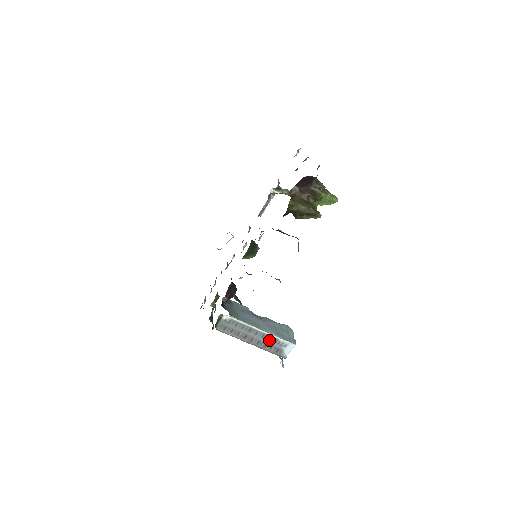
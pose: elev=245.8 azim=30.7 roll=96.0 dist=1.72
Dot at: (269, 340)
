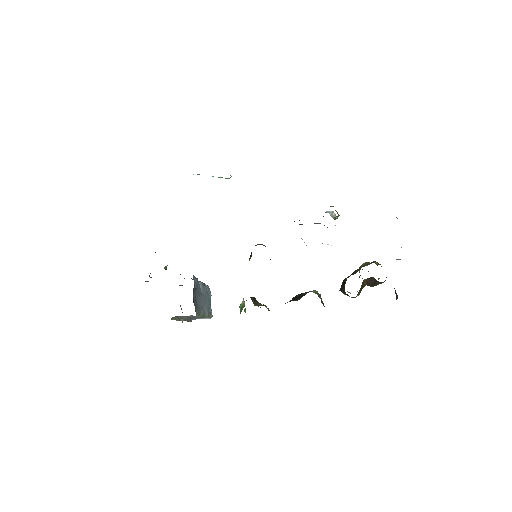
Dot at: (199, 317)
